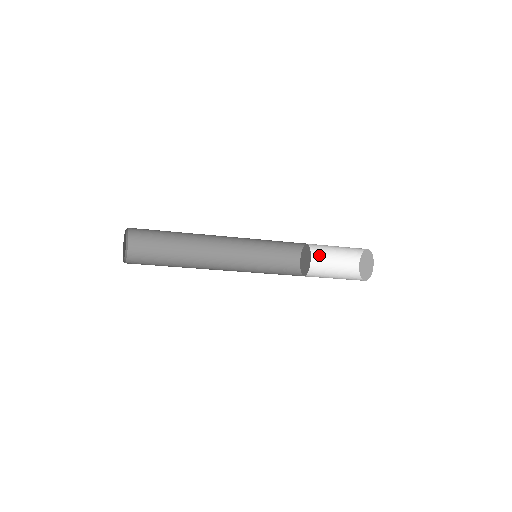
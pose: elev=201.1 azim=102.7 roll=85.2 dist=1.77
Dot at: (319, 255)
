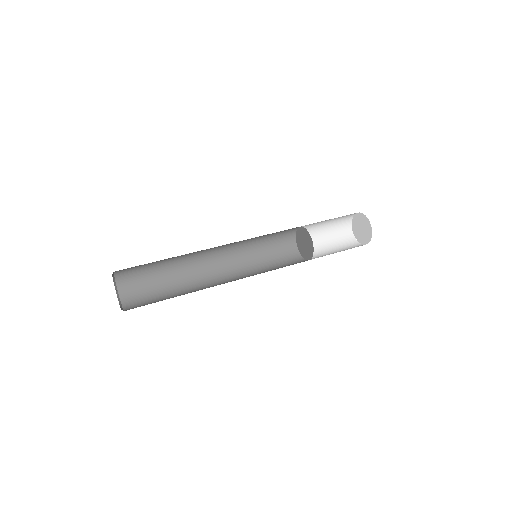
Dot at: (313, 231)
